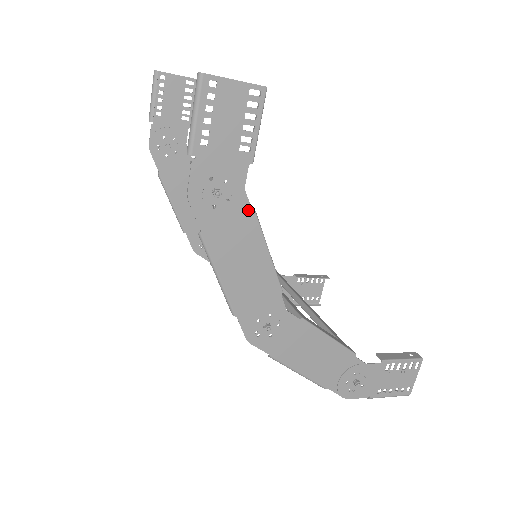
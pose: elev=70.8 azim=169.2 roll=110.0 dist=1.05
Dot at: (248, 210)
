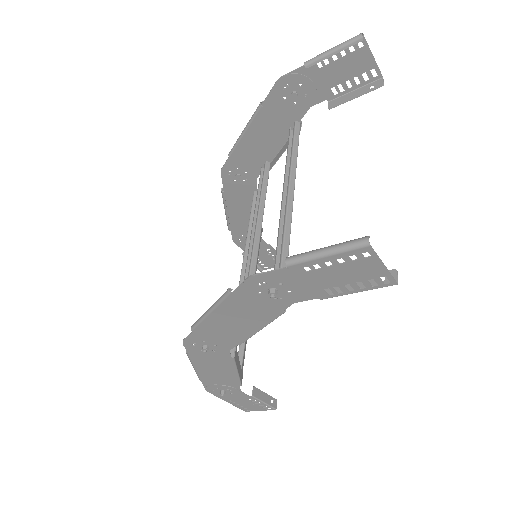
Dot at: (280, 309)
